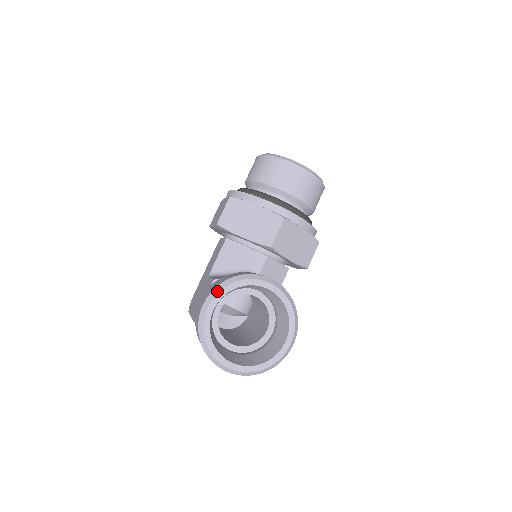
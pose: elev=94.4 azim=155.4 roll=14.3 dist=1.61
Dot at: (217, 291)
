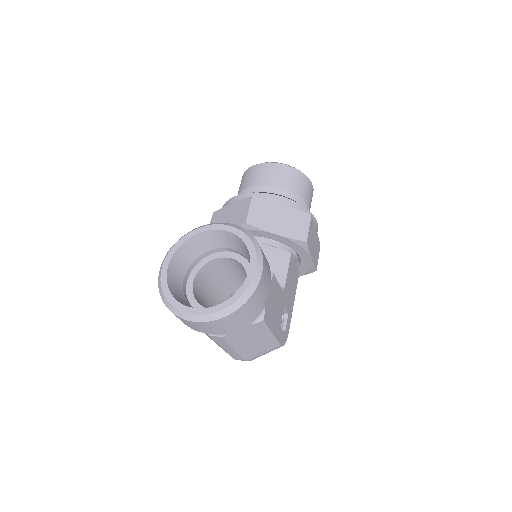
Dot at: (170, 249)
